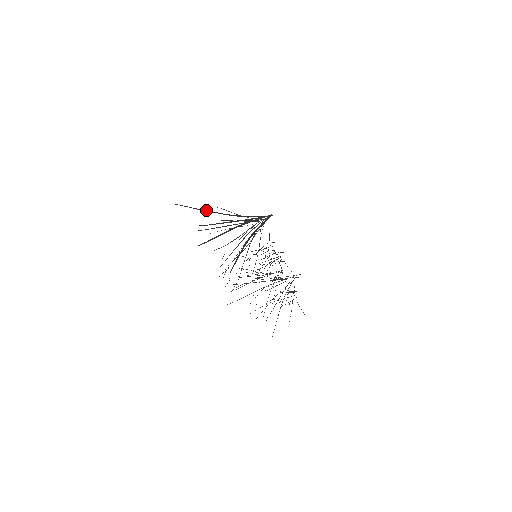
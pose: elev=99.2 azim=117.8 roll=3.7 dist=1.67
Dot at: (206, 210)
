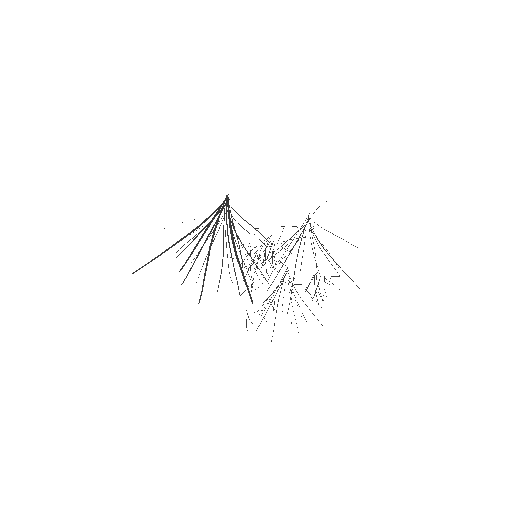
Dot at: (169, 248)
